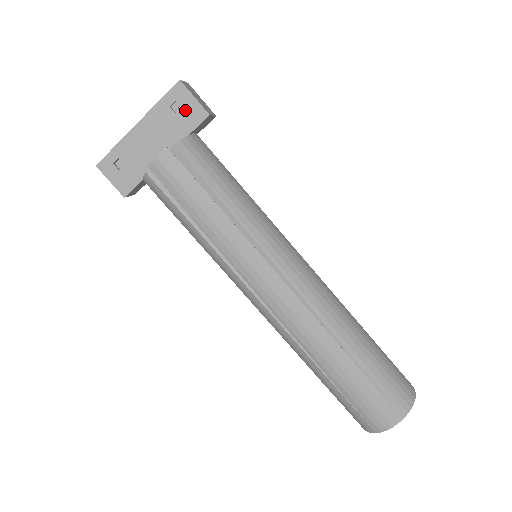
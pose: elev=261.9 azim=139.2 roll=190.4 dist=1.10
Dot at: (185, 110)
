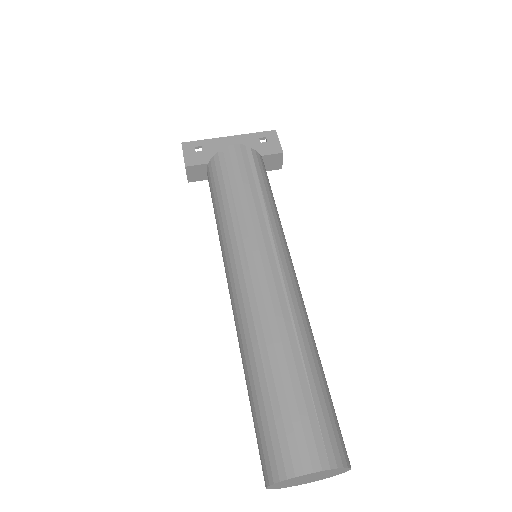
Dot at: (268, 144)
